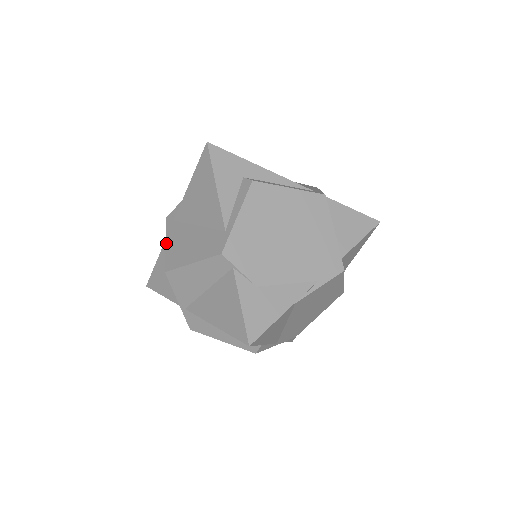
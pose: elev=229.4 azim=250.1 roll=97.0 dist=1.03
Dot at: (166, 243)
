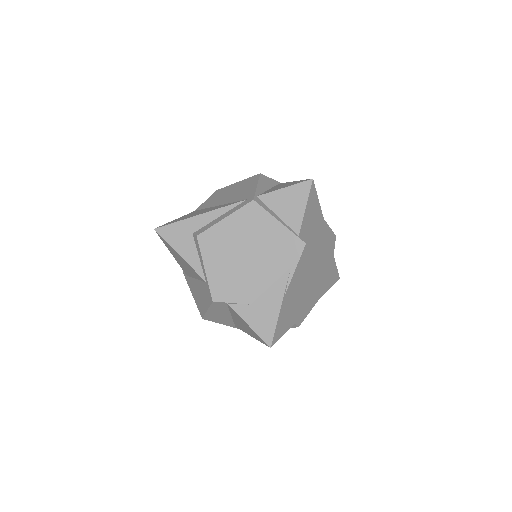
Dot at: (192, 295)
